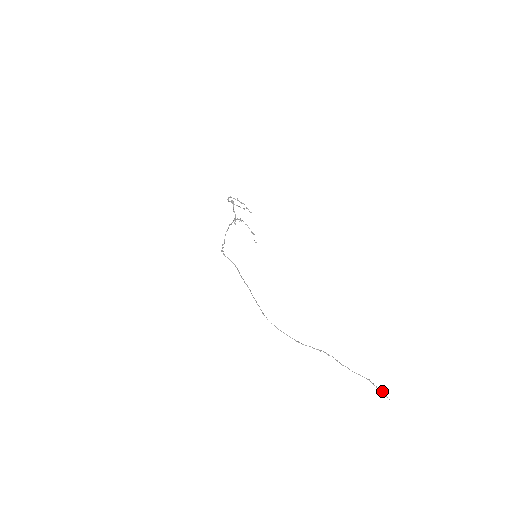
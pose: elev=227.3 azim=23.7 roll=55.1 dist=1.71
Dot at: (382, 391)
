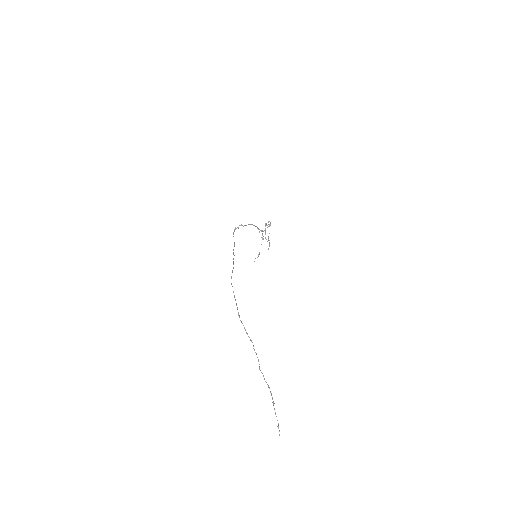
Dot at: occluded
